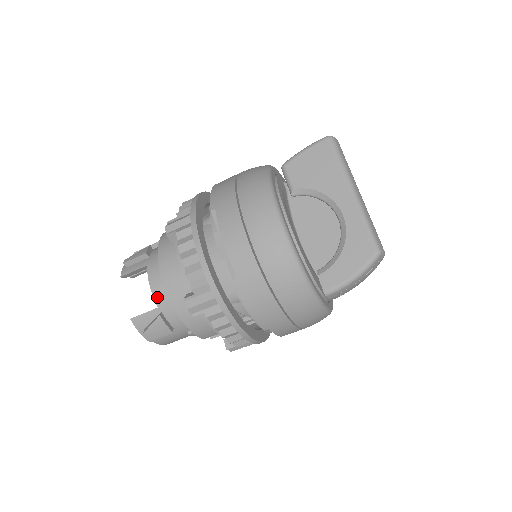
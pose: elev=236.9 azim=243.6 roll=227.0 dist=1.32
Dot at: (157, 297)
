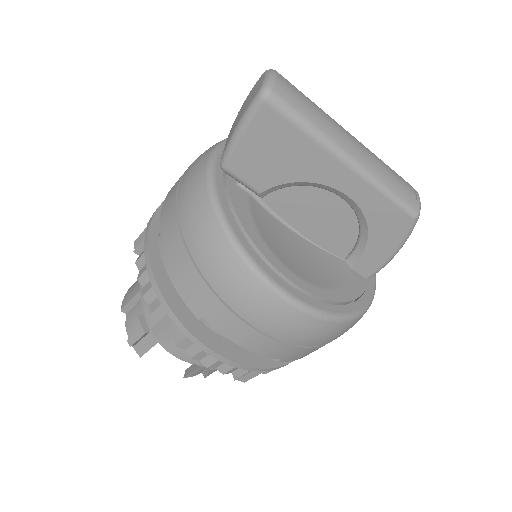
Dot at: occluded
